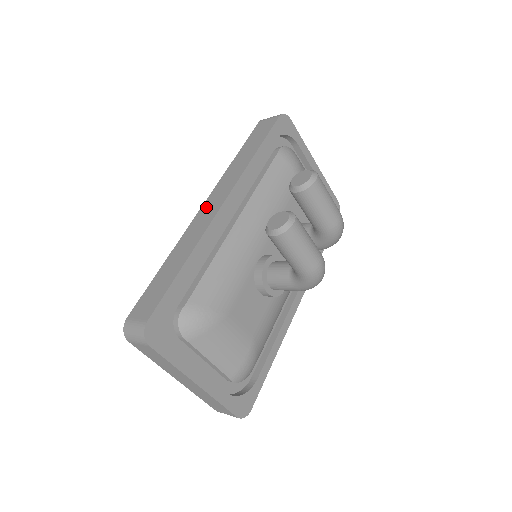
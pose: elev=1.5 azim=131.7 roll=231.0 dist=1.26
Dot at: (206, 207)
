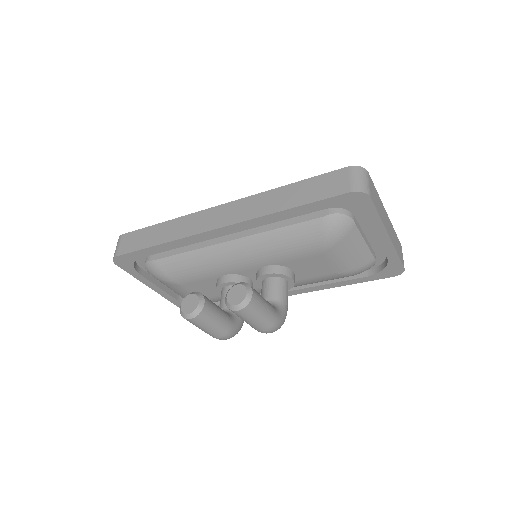
Dot at: (217, 212)
